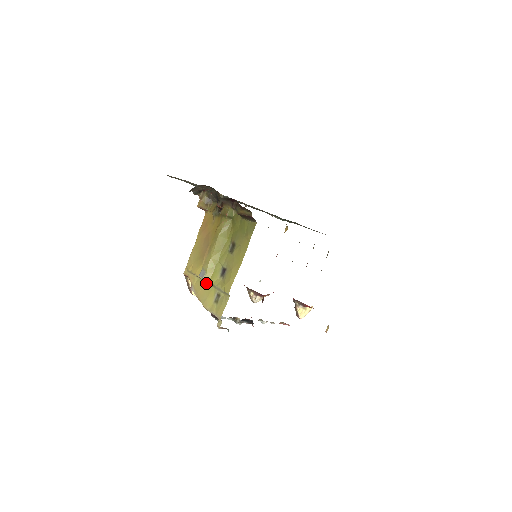
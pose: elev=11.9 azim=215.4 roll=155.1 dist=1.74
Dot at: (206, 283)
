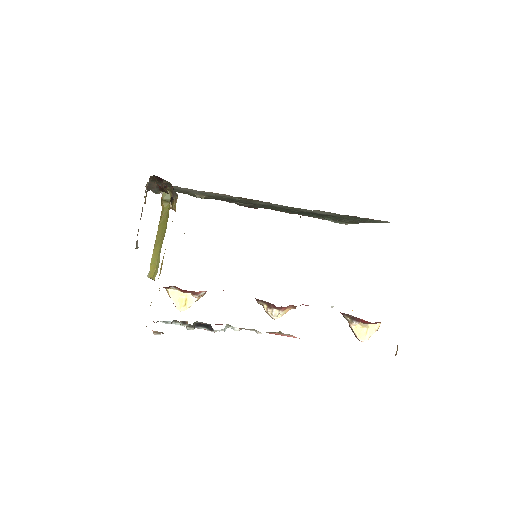
Dot at: occluded
